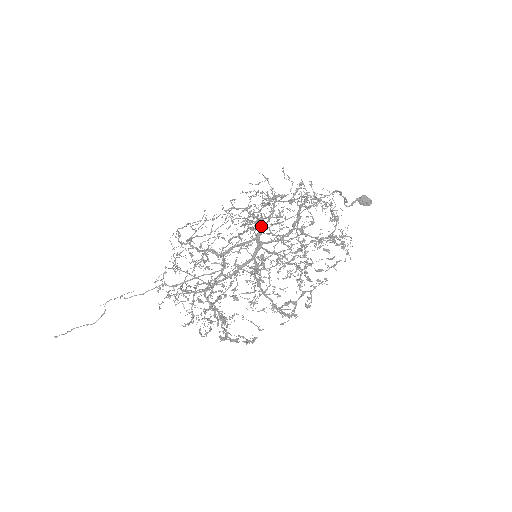
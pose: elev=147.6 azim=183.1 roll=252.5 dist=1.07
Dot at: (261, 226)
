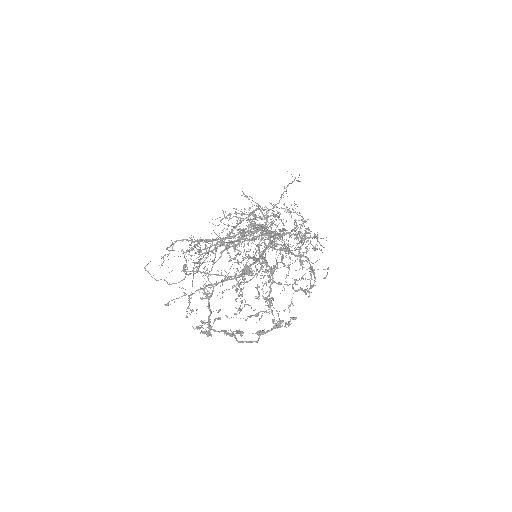
Dot at: (267, 219)
